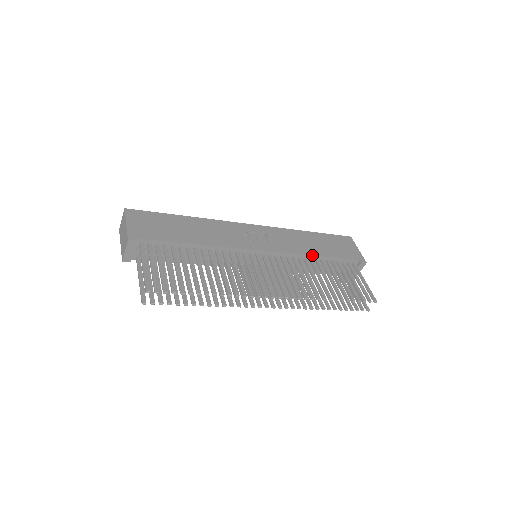
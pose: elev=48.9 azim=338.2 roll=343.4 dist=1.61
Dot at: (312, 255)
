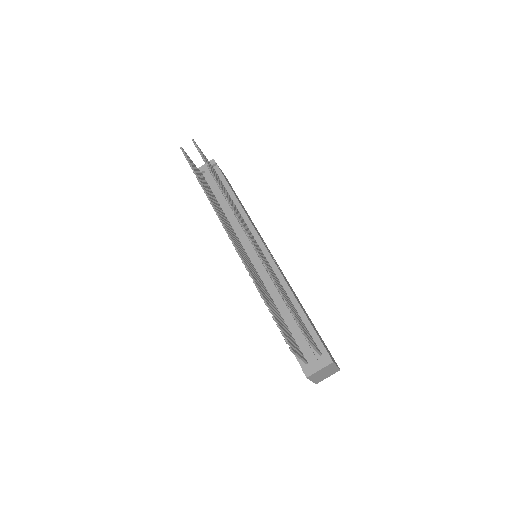
Dot at: (294, 295)
